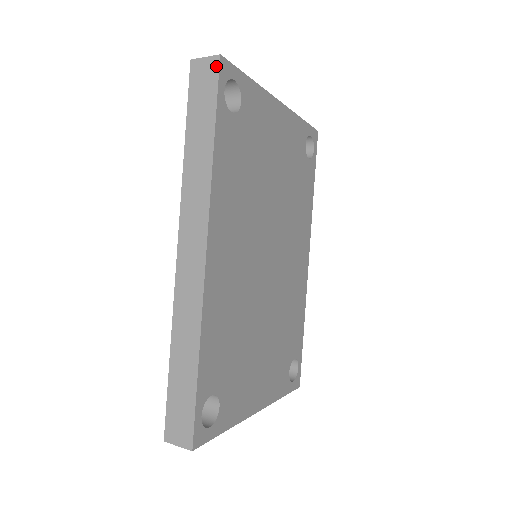
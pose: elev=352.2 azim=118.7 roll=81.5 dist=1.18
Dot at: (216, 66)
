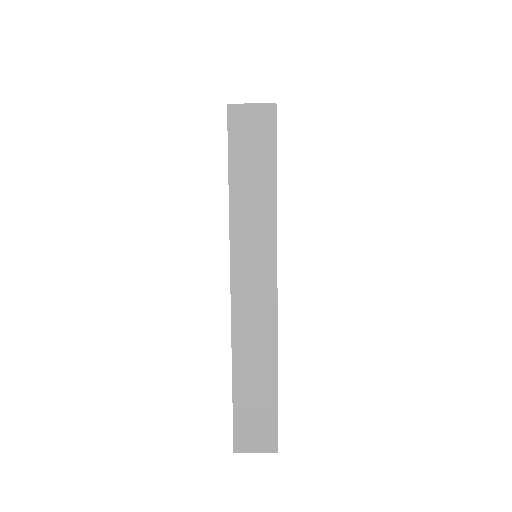
Dot at: occluded
